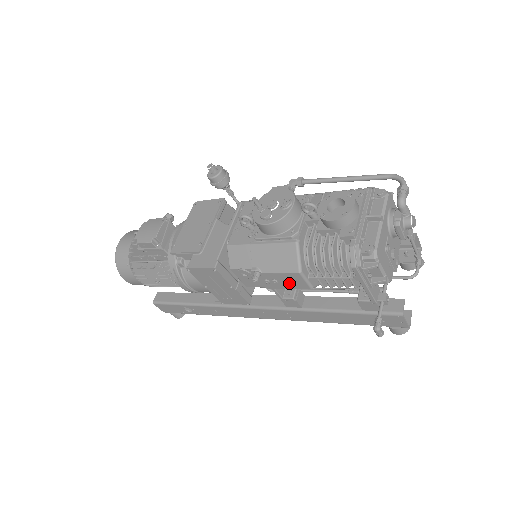
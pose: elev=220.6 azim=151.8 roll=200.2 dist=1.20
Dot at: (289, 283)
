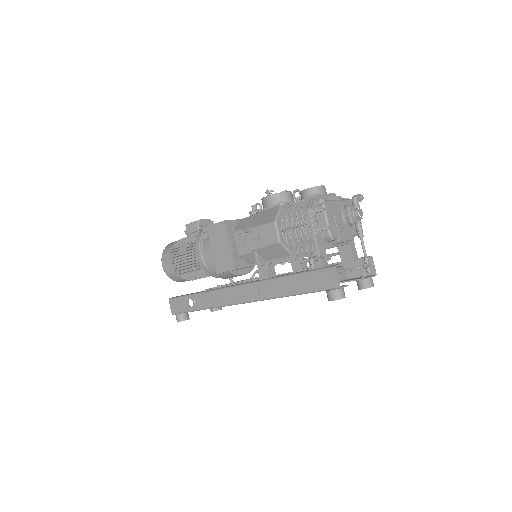
Dot at: (266, 238)
